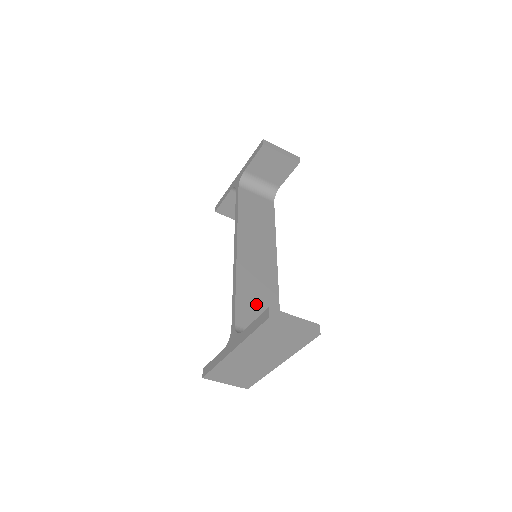
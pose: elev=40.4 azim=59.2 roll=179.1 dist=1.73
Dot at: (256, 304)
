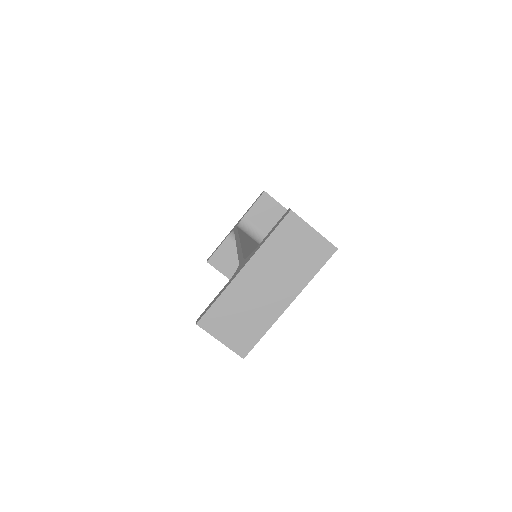
Dot at: occluded
